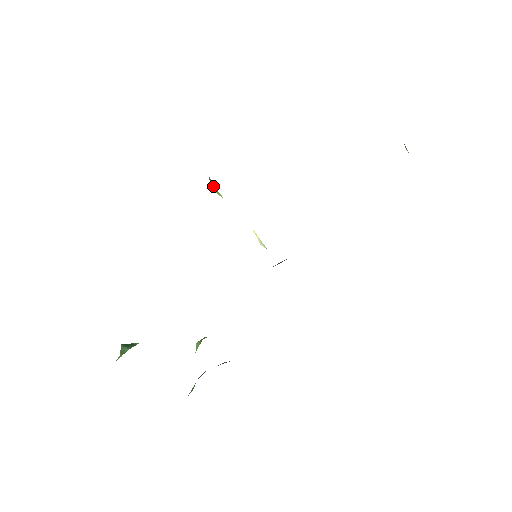
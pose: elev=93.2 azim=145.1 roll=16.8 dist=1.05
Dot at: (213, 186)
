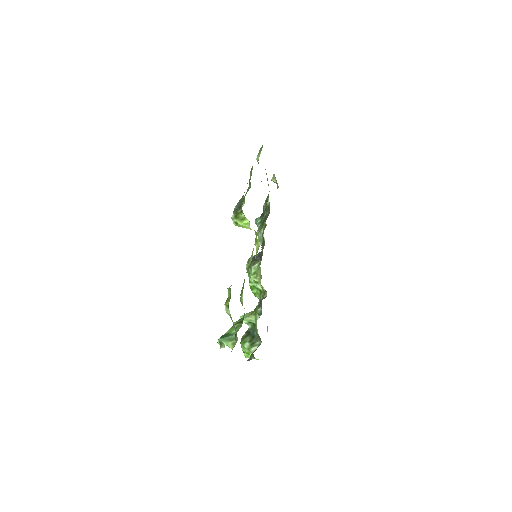
Dot at: (244, 221)
